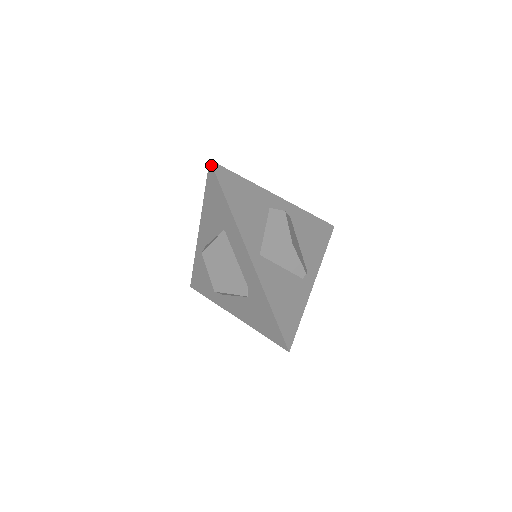
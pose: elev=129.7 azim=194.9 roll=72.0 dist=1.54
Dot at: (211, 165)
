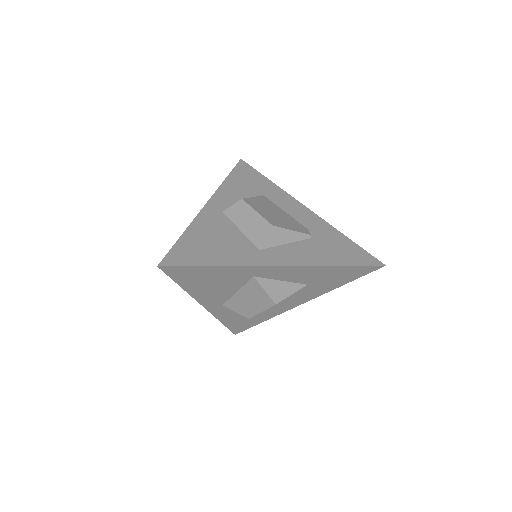
Dot at: (243, 161)
